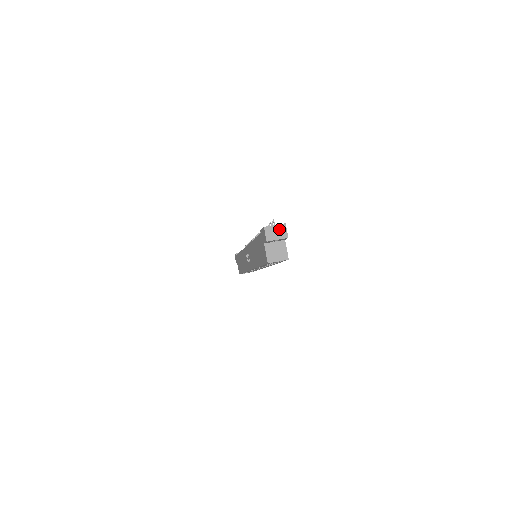
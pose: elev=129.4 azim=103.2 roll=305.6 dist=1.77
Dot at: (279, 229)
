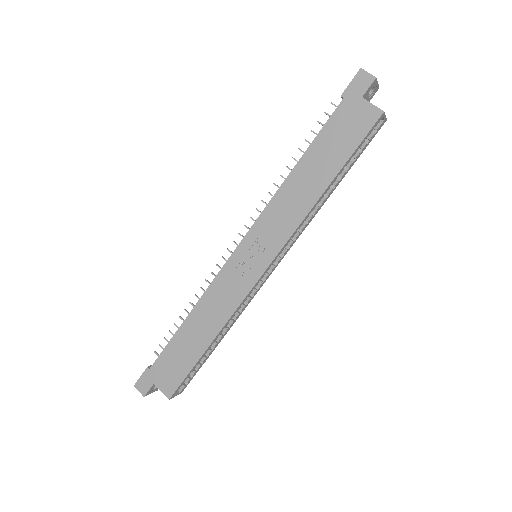
Dot at: occluded
